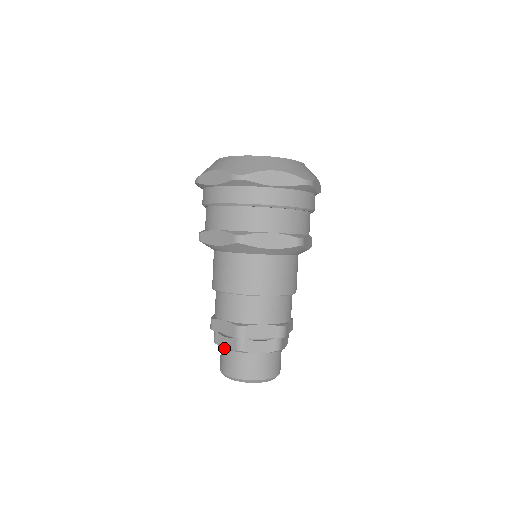
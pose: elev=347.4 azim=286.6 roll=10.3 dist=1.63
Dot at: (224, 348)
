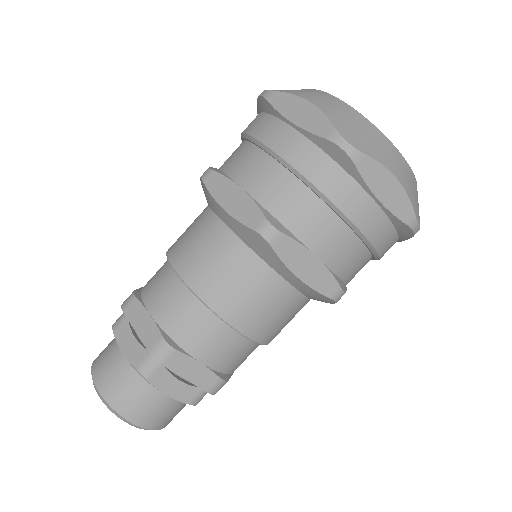
Dot at: occluded
